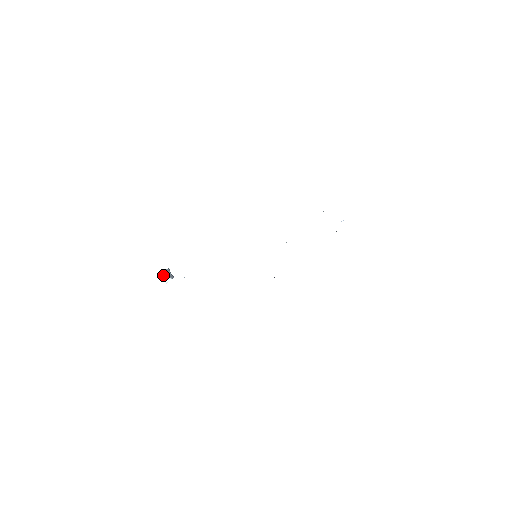
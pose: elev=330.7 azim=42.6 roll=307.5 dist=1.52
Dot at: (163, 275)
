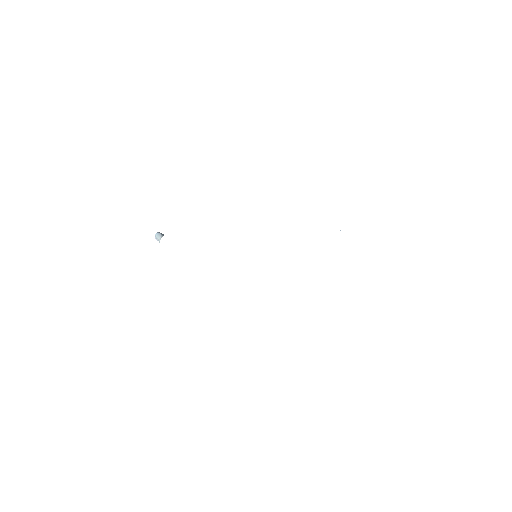
Dot at: (157, 236)
